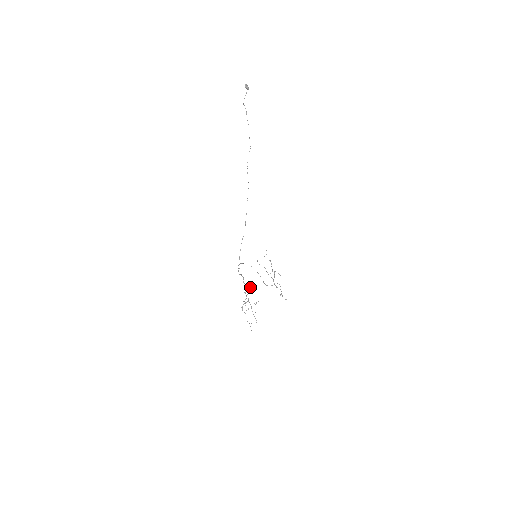
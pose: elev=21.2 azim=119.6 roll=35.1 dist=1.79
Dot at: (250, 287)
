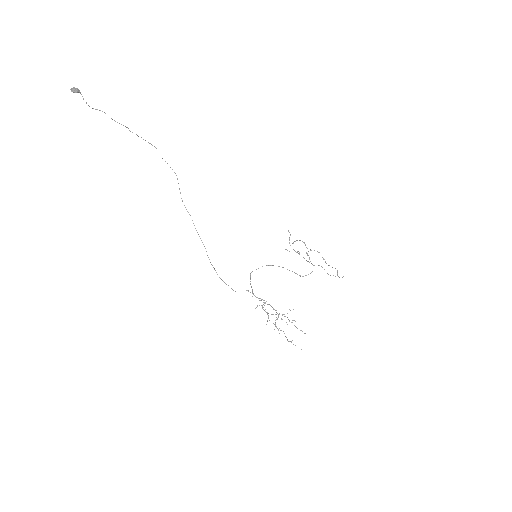
Dot at: occluded
